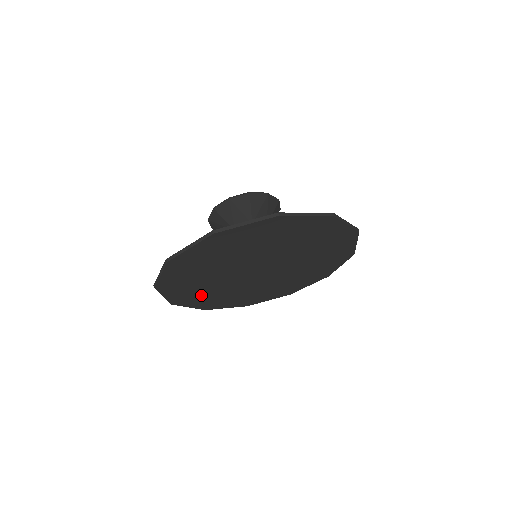
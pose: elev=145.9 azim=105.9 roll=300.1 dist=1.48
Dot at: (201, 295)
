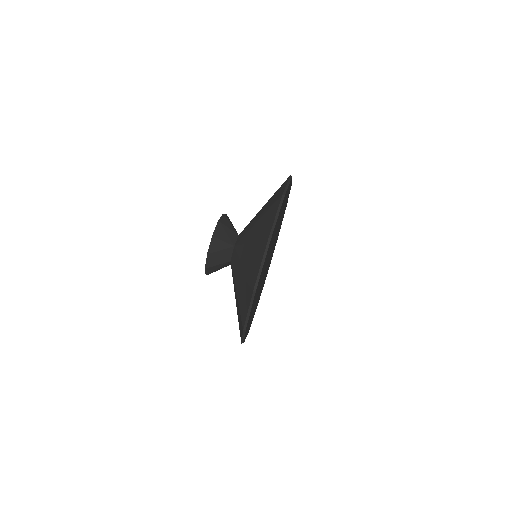
Dot at: occluded
